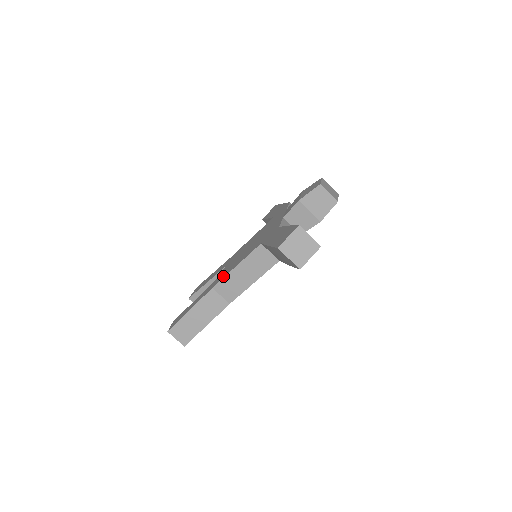
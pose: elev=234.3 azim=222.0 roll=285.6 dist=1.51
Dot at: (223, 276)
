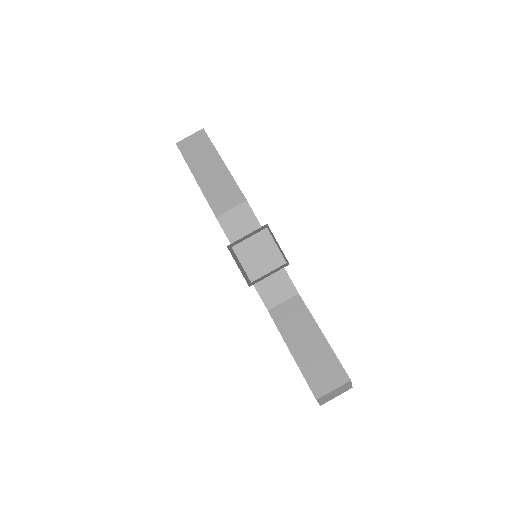
Dot at: occluded
